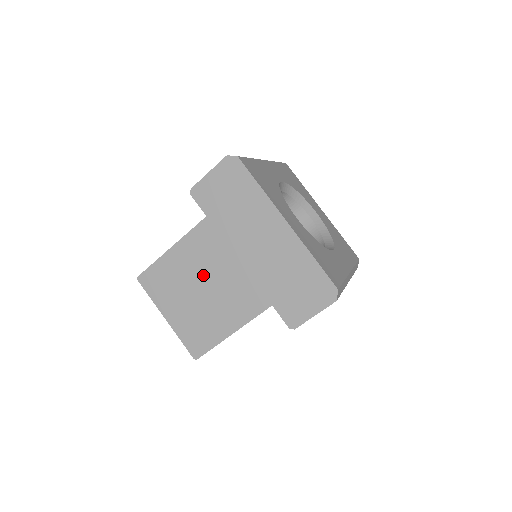
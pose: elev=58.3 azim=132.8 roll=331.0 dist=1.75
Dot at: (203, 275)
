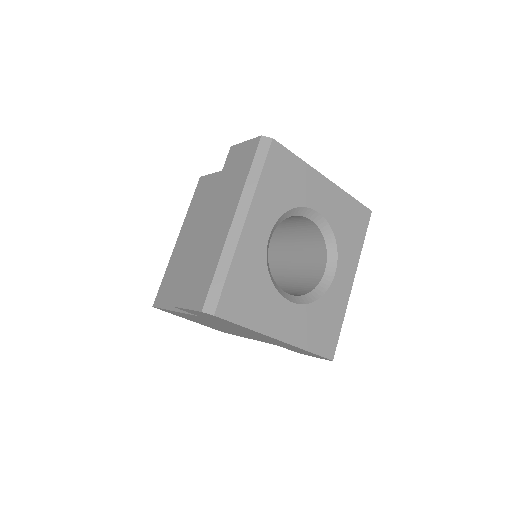
Dot at: (211, 324)
